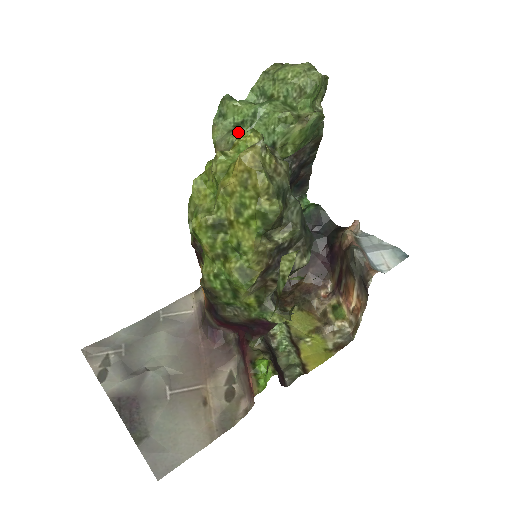
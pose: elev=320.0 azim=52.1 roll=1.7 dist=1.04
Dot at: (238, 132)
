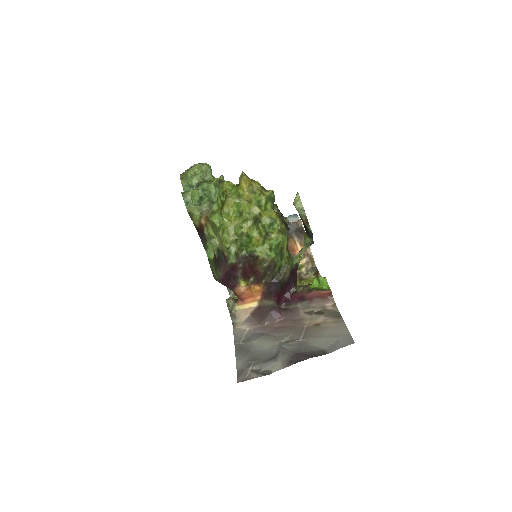
Dot at: (206, 200)
